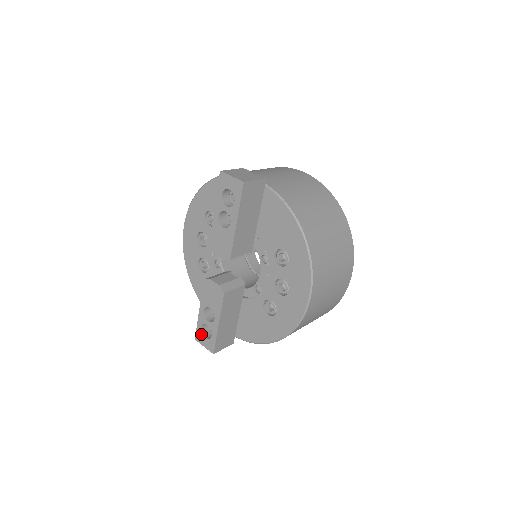
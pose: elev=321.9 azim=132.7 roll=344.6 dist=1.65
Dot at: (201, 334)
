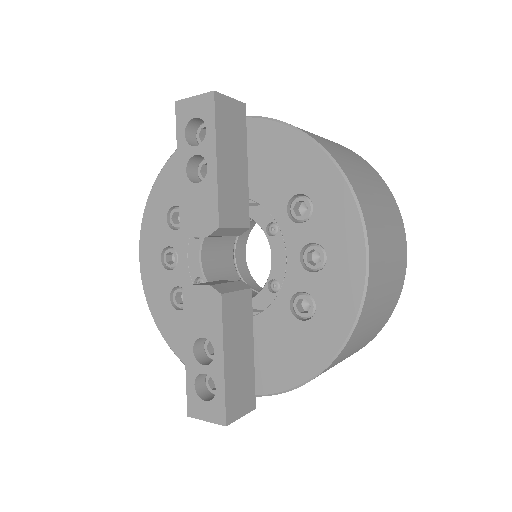
Dot at: (196, 398)
